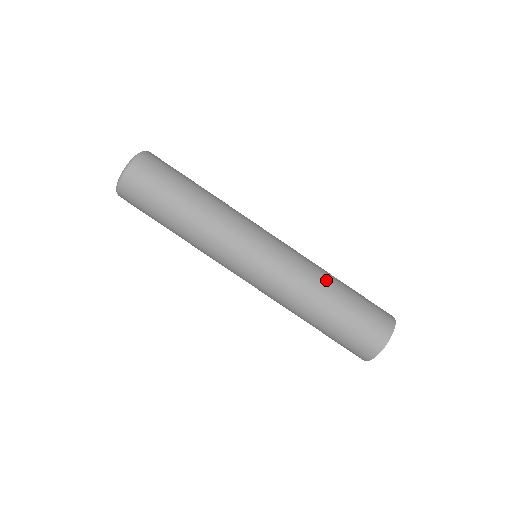
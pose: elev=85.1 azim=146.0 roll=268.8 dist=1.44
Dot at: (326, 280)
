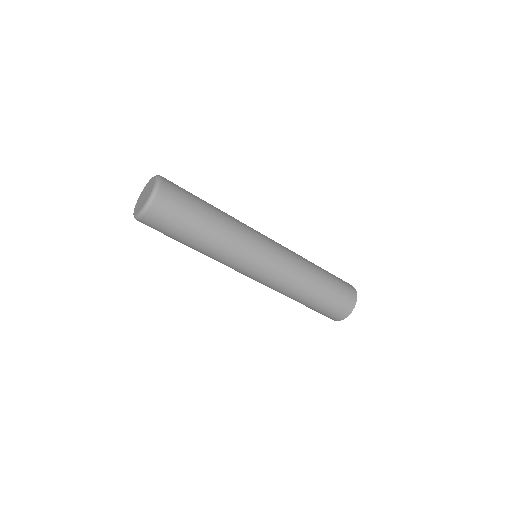
Dot at: (313, 268)
